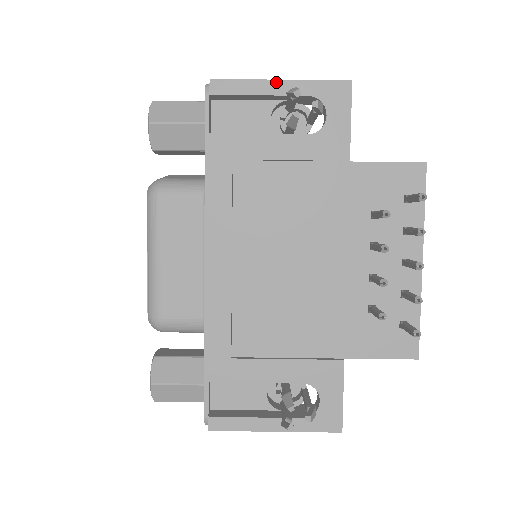
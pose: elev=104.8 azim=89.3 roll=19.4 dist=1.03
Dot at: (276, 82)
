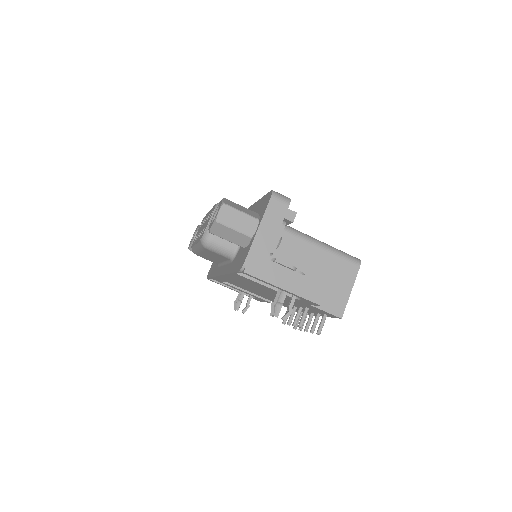
Dot at: (280, 288)
